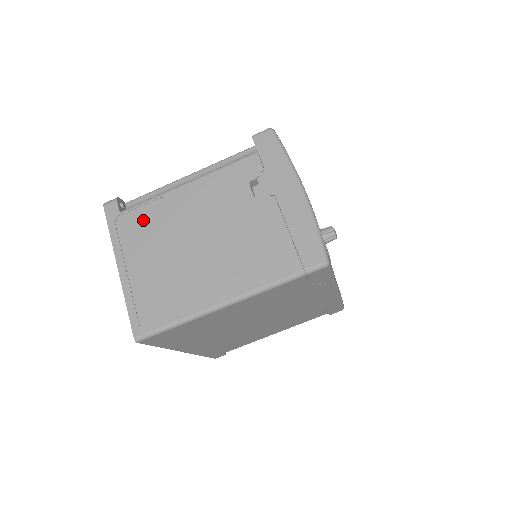
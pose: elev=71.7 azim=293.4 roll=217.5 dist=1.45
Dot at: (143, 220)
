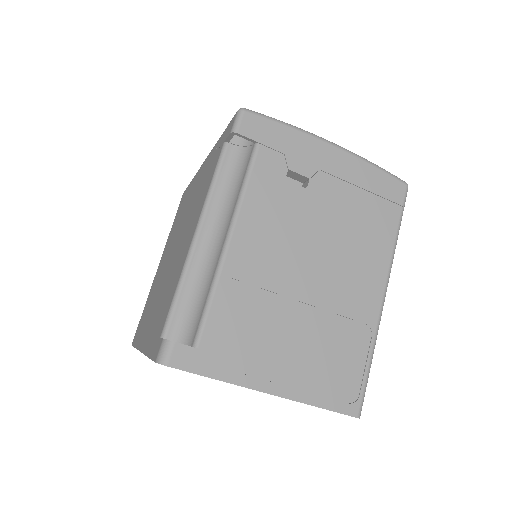
Dot at: (232, 324)
